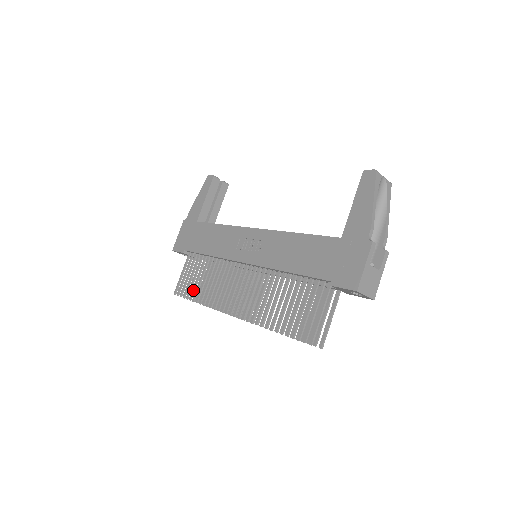
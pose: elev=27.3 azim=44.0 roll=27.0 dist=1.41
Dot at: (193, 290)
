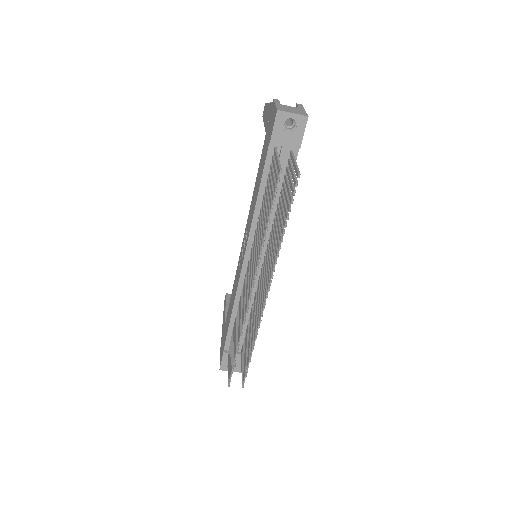
Dot at: (234, 350)
